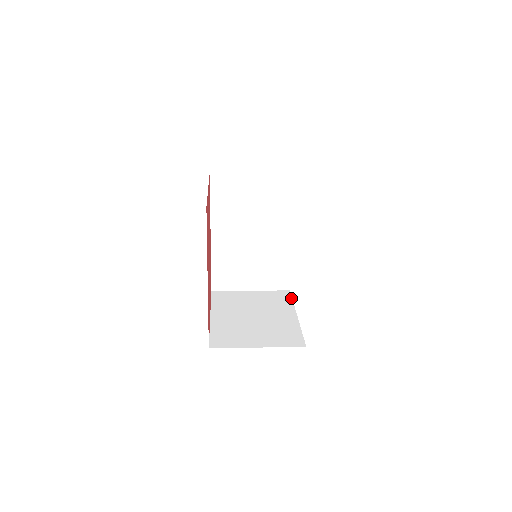
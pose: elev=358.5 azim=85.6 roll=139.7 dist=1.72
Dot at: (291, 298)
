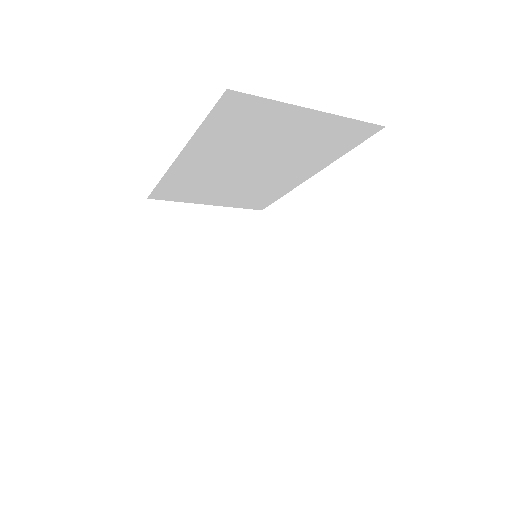
Dot at: (262, 233)
